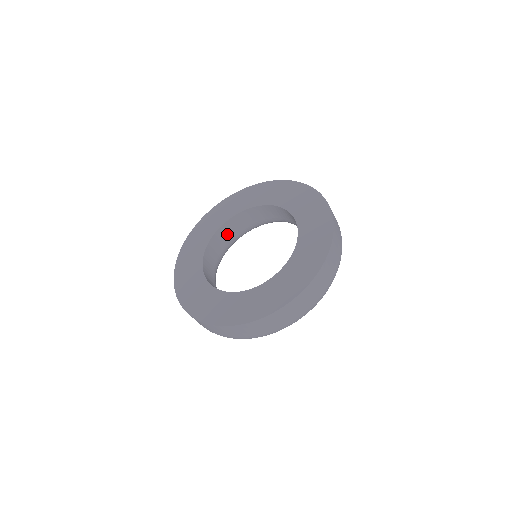
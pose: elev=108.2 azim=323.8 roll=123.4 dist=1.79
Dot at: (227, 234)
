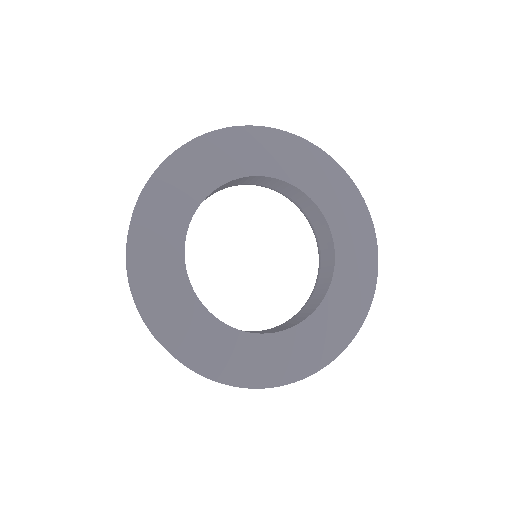
Dot at: occluded
